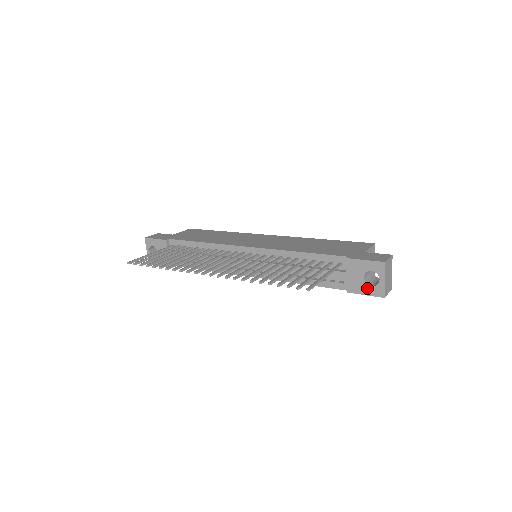
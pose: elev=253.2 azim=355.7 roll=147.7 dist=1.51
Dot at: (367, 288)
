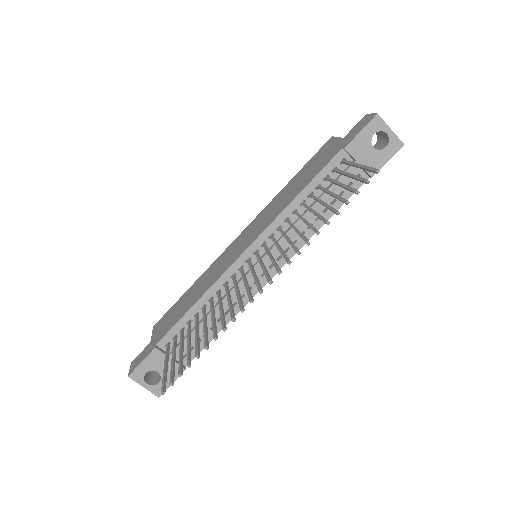
Dot at: (384, 153)
